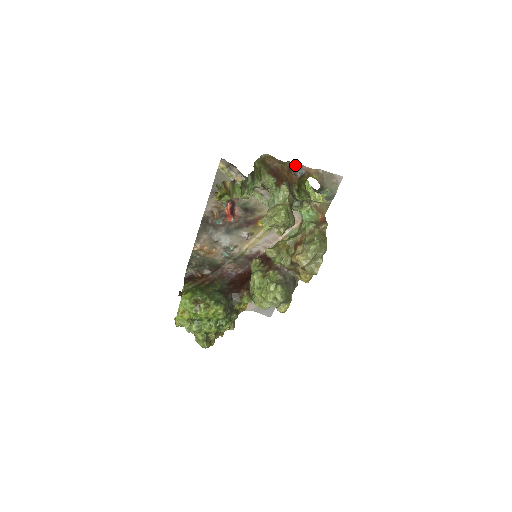
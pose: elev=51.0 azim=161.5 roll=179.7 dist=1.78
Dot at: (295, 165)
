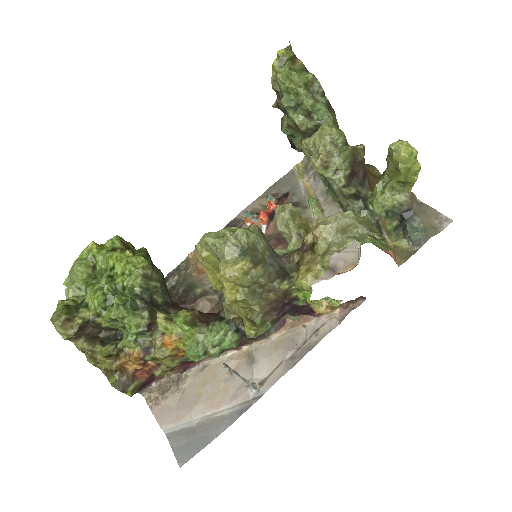
Dot at: occluded
